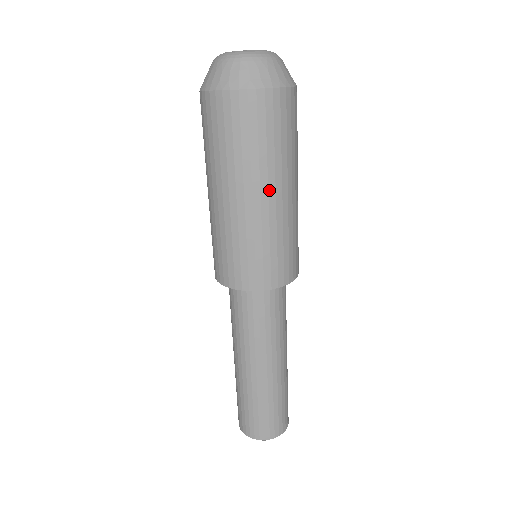
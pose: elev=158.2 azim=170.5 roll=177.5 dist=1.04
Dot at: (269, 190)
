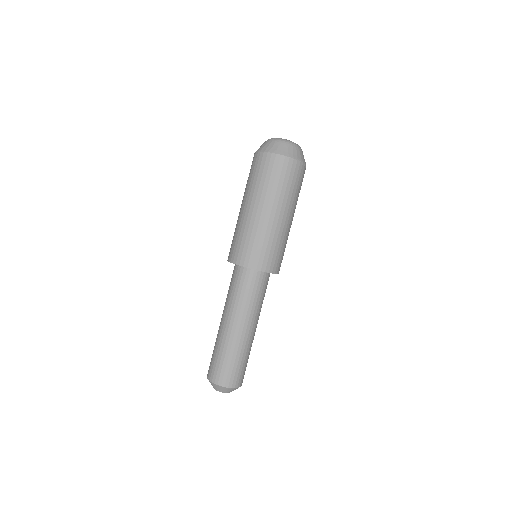
Dot at: (263, 207)
